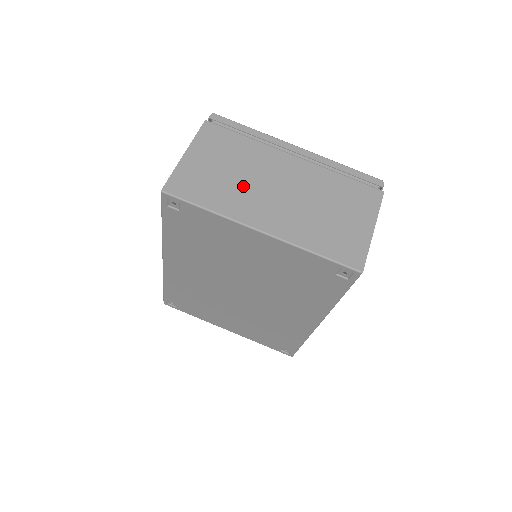
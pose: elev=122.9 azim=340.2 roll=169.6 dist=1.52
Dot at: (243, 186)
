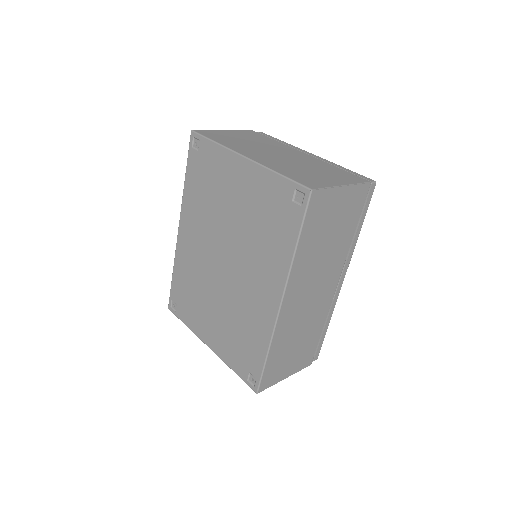
Dot at: (251, 146)
